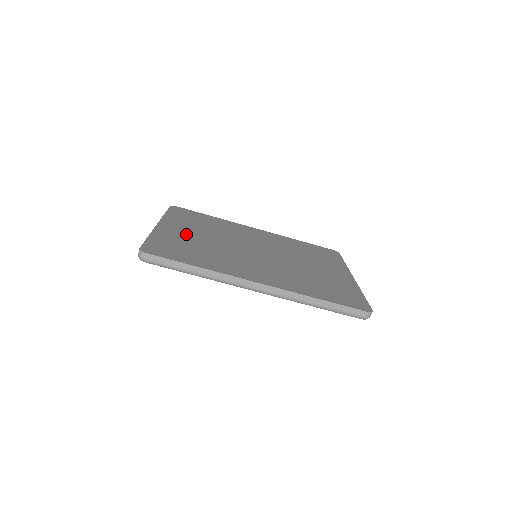
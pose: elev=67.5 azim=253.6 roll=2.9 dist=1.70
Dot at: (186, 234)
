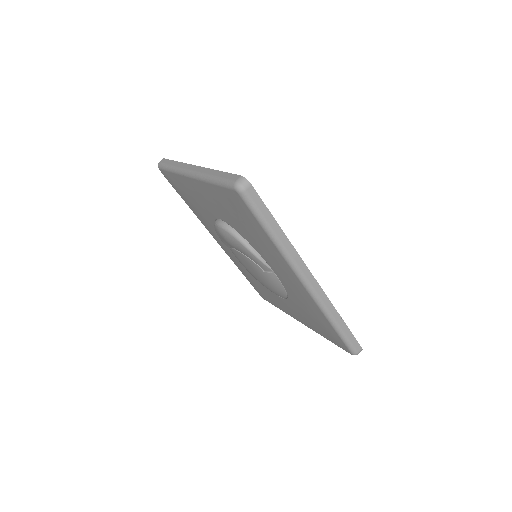
Dot at: occluded
